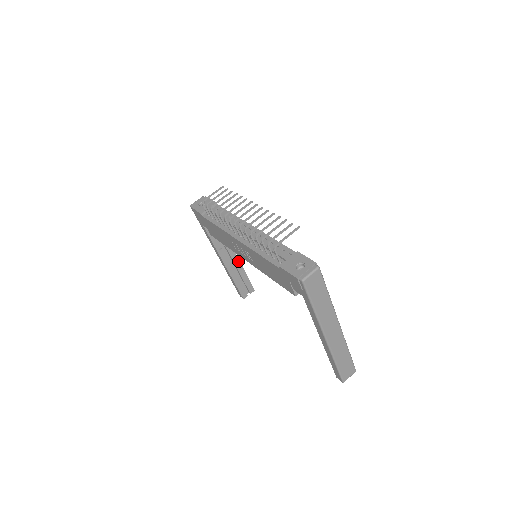
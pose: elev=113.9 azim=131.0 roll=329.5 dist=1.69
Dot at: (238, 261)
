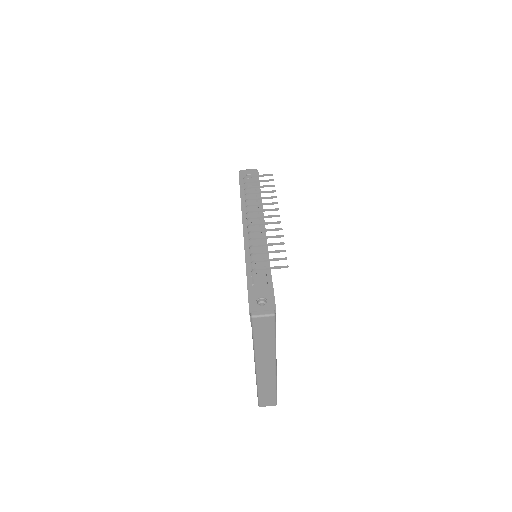
Dot at: occluded
